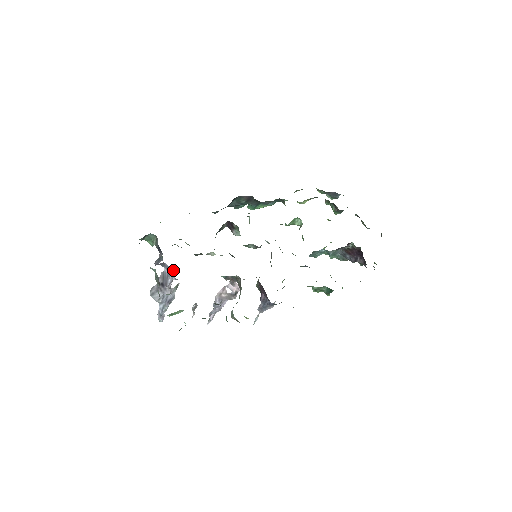
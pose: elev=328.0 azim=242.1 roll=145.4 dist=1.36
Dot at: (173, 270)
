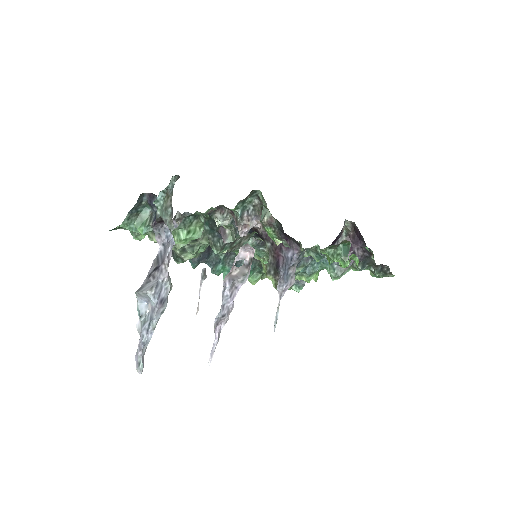
Dot at: occluded
